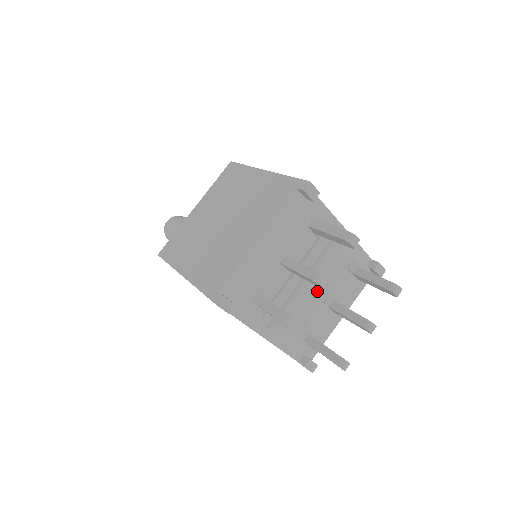
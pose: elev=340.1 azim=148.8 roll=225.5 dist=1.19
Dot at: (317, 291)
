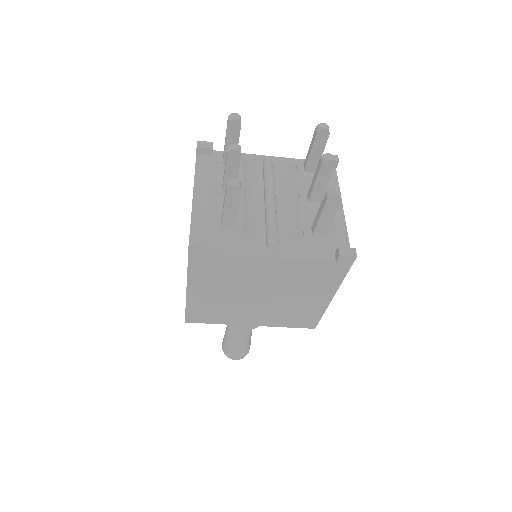
Dot at: (289, 202)
